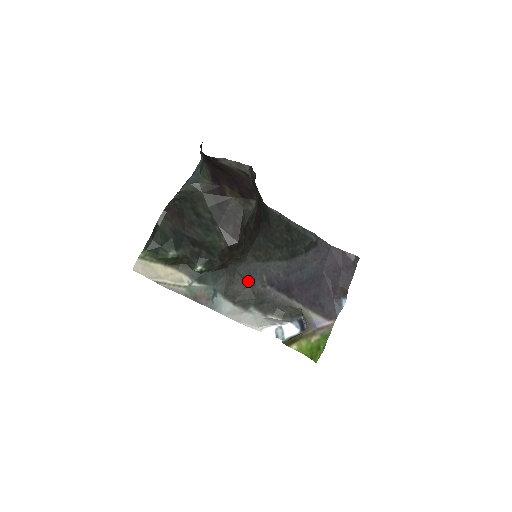
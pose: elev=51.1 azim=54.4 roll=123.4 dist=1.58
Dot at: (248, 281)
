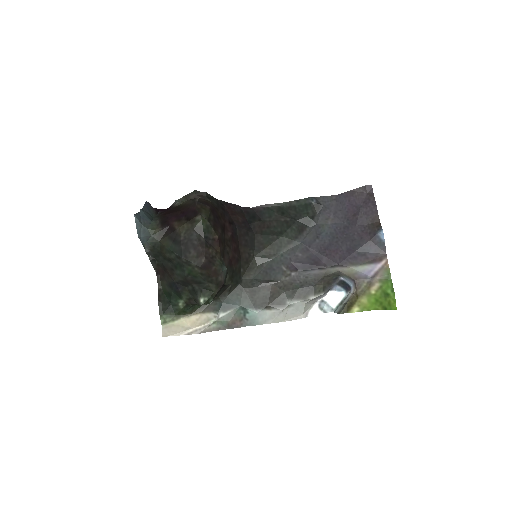
Dot at: (269, 281)
